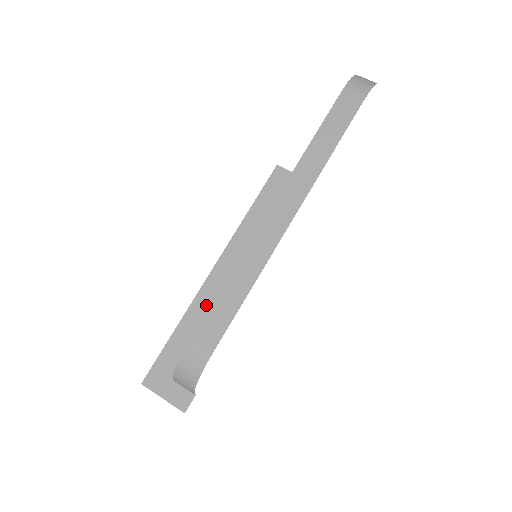
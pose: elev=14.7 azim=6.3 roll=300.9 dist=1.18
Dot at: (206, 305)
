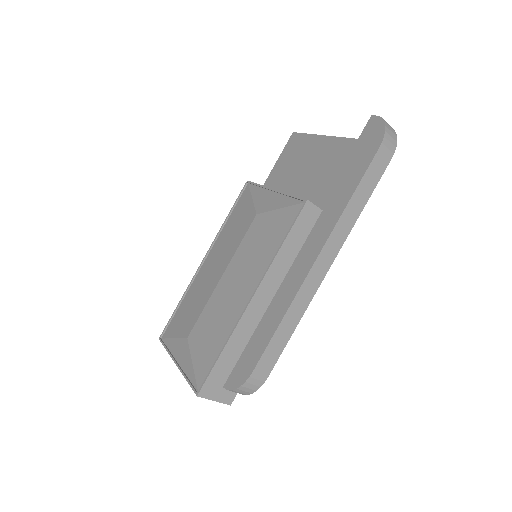
Dot at: (247, 328)
